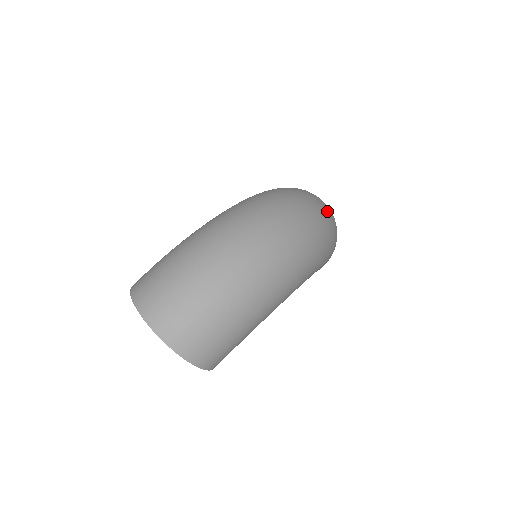
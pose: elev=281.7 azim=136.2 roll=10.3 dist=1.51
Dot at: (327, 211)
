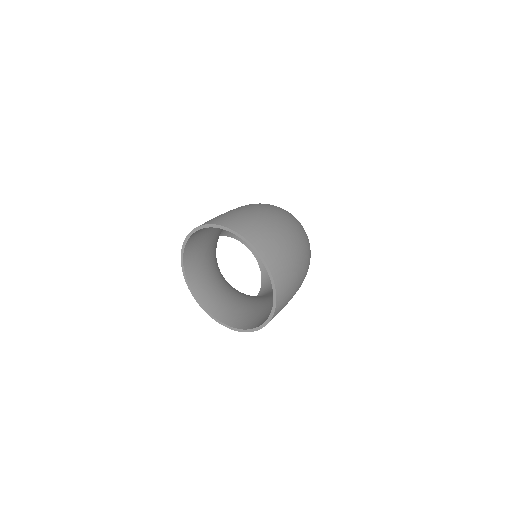
Dot at: occluded
